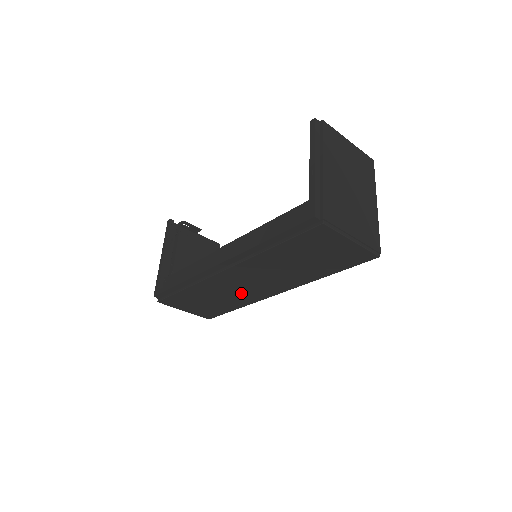
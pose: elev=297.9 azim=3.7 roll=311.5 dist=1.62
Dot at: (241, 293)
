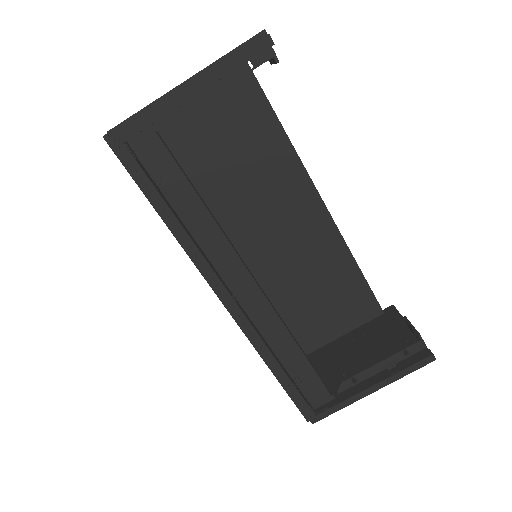
Dot at: occluded
